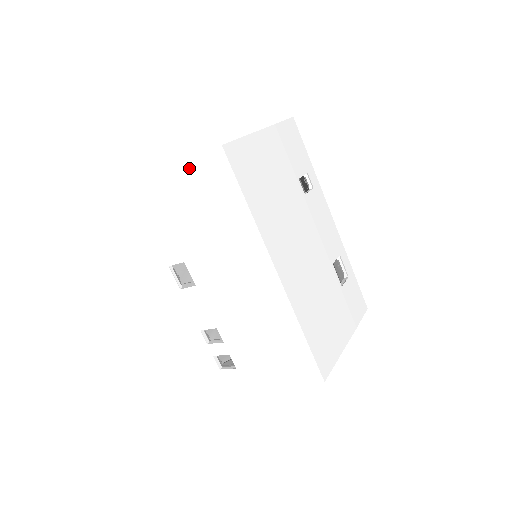
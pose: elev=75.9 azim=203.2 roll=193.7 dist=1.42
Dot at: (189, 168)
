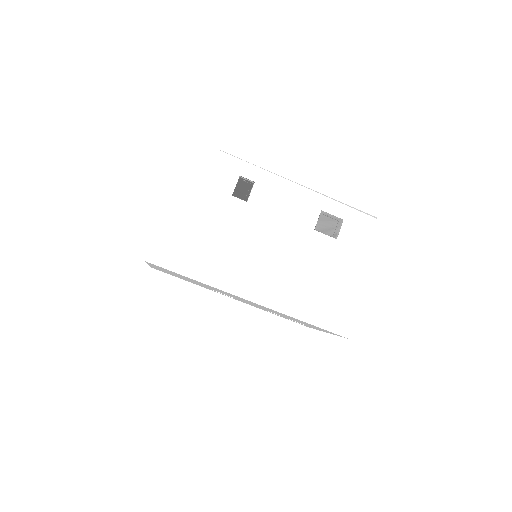
Dot at: (152, 265)
